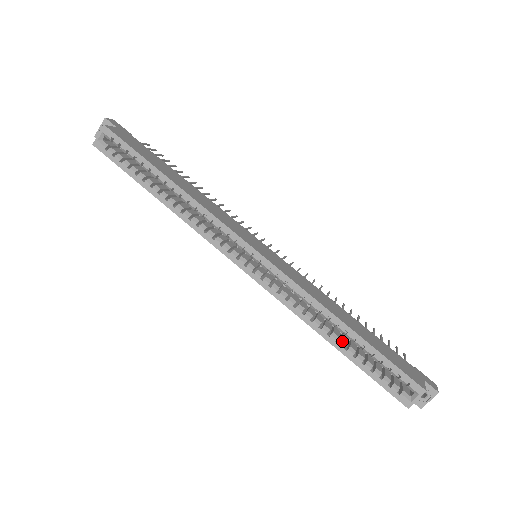
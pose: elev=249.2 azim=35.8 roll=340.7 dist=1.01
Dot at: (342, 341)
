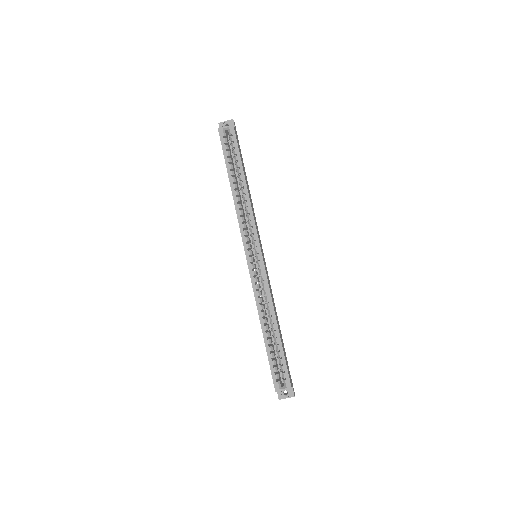
Dot at: (269, 333)
